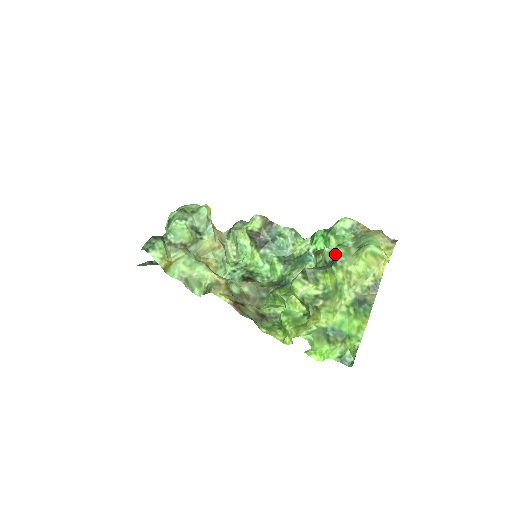
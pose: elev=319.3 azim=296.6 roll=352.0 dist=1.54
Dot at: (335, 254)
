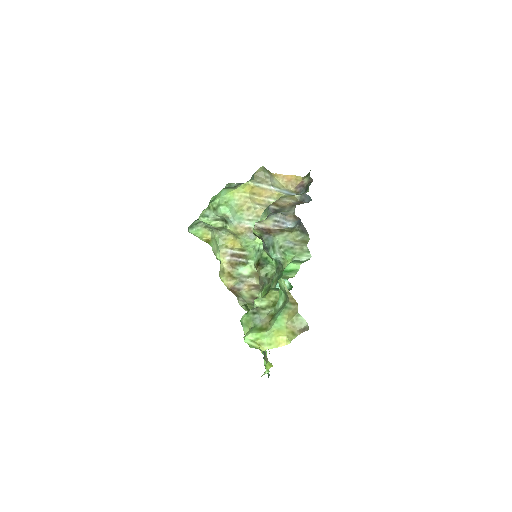
Dot at: occluded
